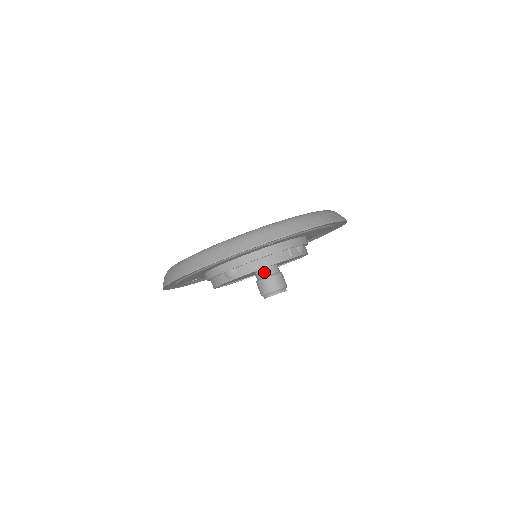
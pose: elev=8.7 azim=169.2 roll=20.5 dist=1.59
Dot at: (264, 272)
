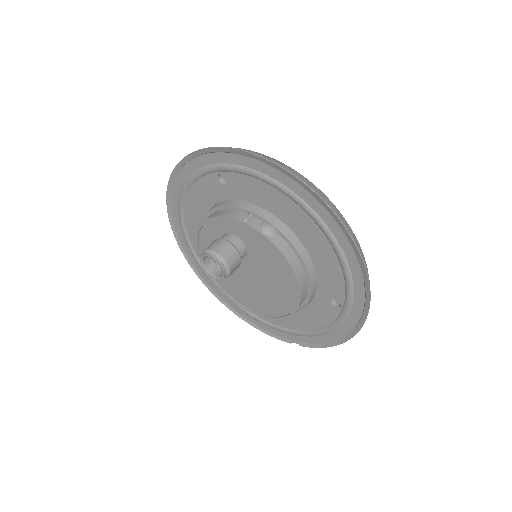
Dot at: (221, 237)
